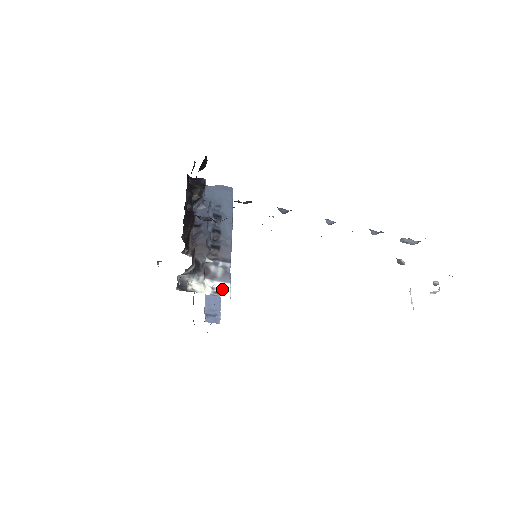
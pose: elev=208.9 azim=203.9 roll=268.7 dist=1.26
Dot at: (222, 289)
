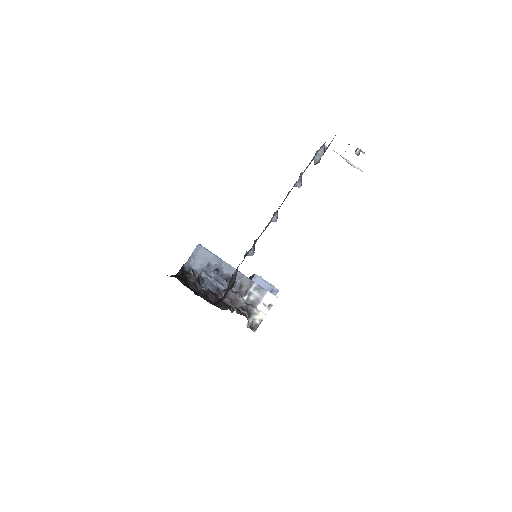
Dot at: (269, 300)
